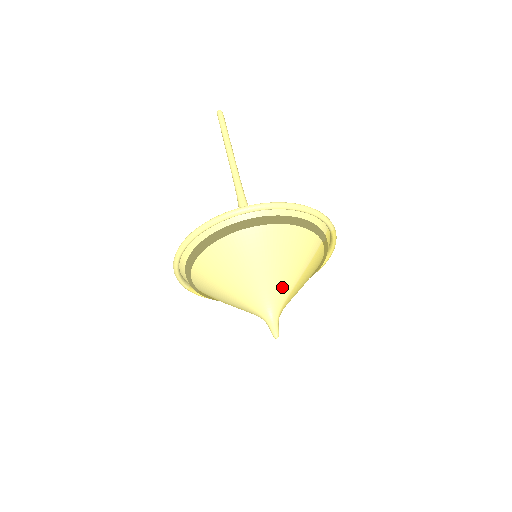
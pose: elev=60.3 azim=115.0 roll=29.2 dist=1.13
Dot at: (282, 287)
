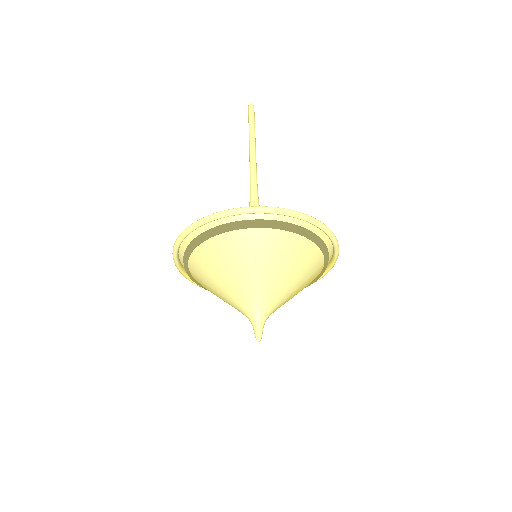
Dot at: (279, 294)
